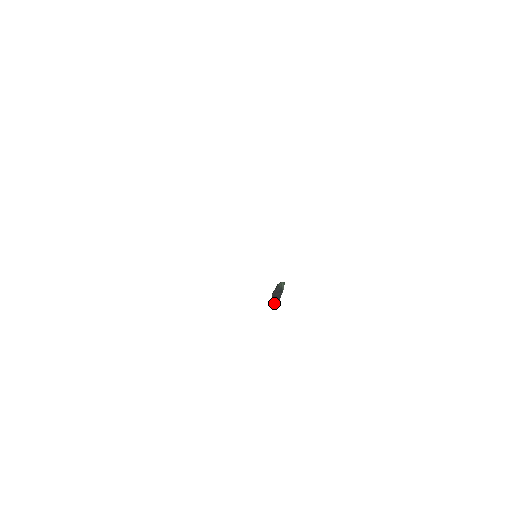
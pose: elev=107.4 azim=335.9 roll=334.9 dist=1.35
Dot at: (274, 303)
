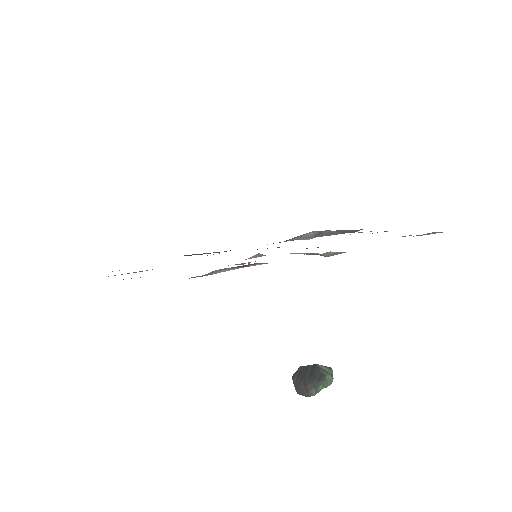
Dot at: (294, 384)
